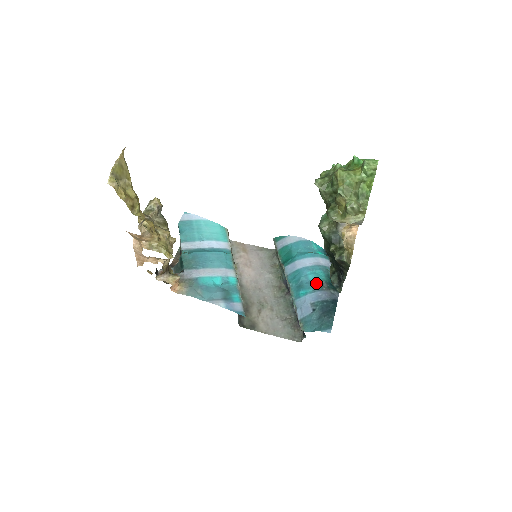
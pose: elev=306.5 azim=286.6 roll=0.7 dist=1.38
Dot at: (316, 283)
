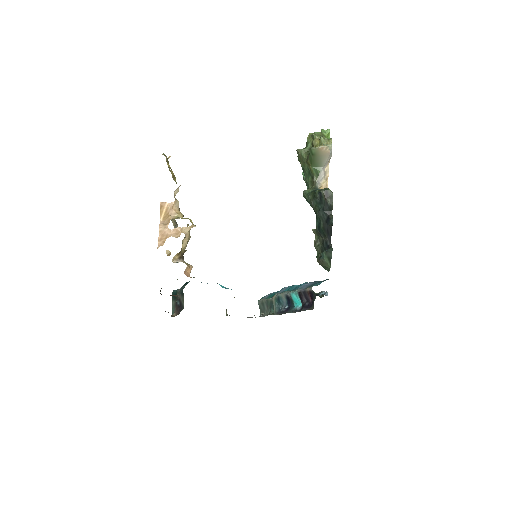
Dot at: occluded
